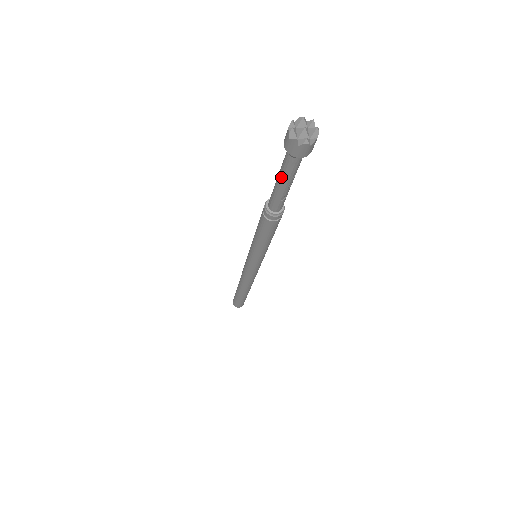
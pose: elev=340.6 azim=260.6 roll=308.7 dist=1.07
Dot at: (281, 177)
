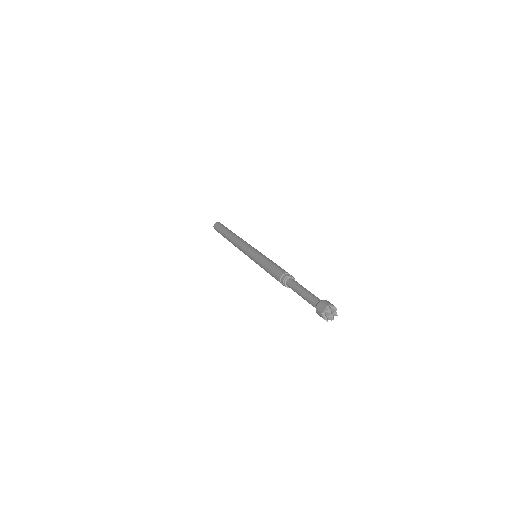
Dot at: occluded
